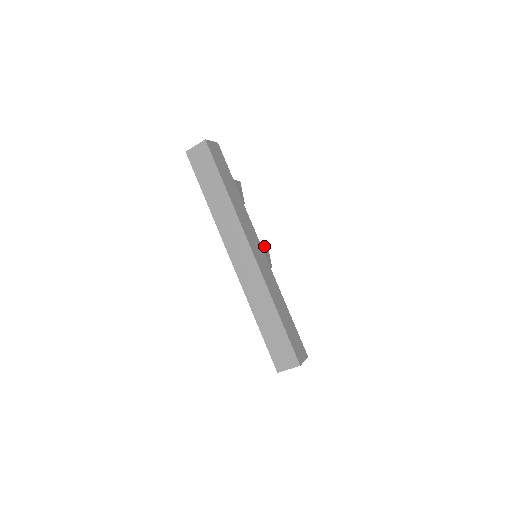
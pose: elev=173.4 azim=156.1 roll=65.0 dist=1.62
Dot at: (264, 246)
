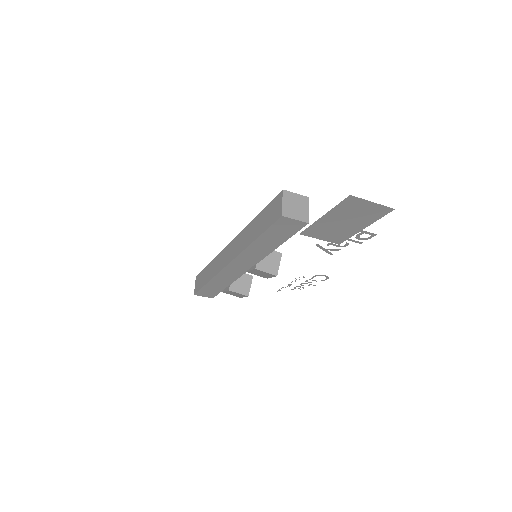
Dot at: occluded
